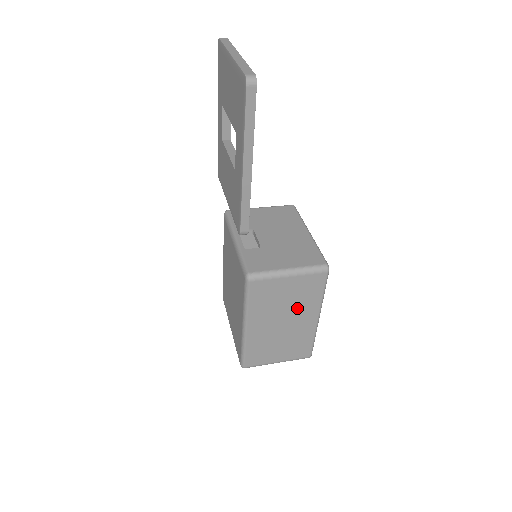
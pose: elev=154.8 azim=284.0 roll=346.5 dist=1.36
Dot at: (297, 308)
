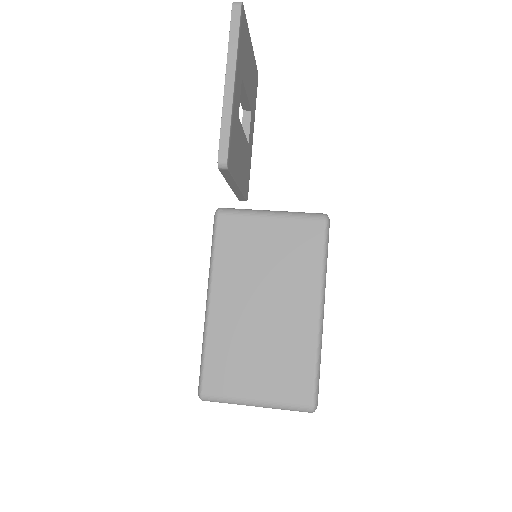
Dot at: (284, 281)
